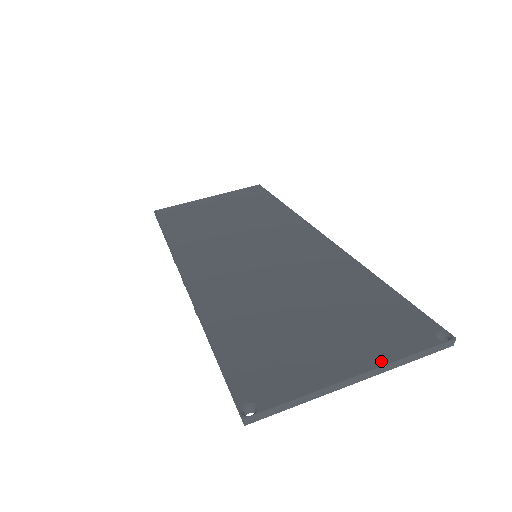
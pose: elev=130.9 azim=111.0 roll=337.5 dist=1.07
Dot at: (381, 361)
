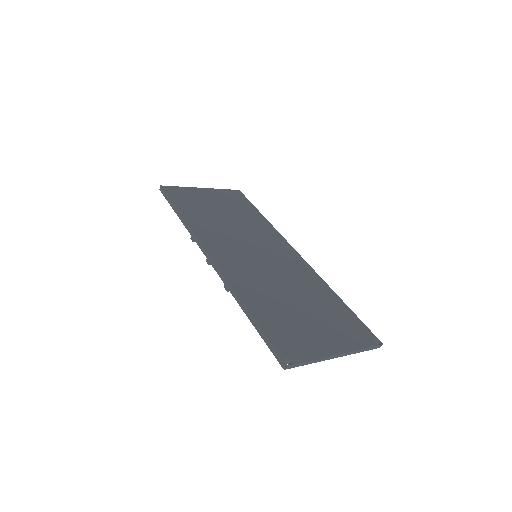
Dot at: (350, 349)
